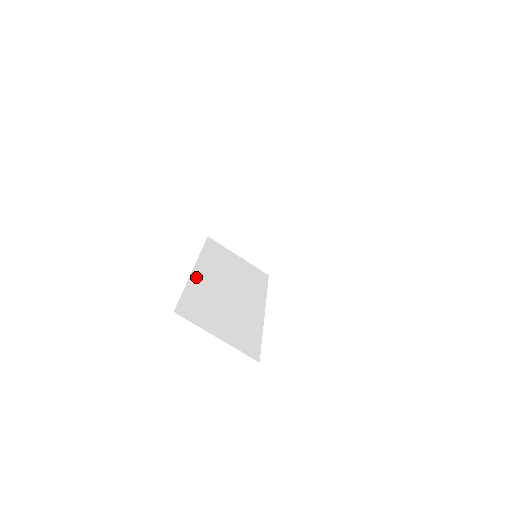
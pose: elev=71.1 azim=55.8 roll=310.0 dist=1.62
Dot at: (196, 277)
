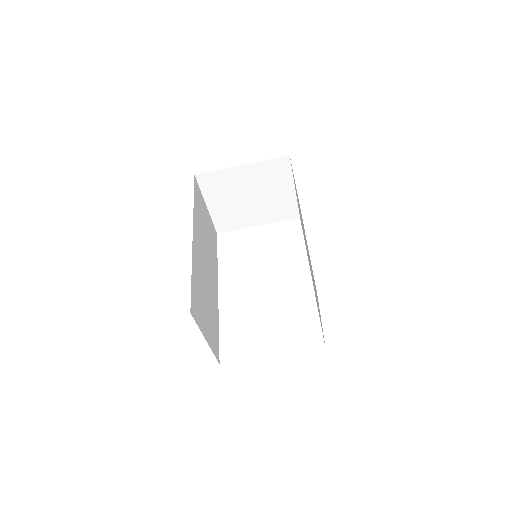
Dot at: (195, 250)
